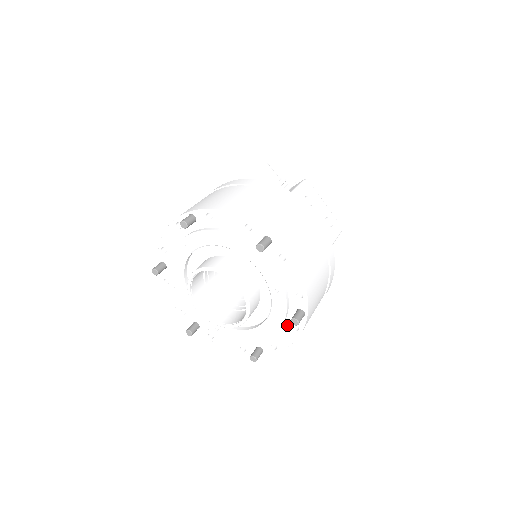
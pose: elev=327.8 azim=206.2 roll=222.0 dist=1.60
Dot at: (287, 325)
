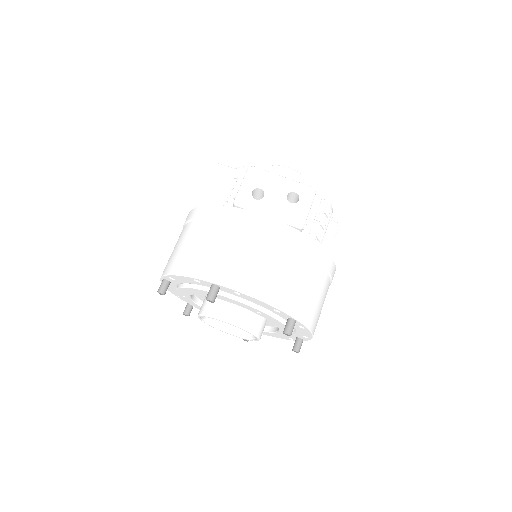
Dot at: (294, 326)
